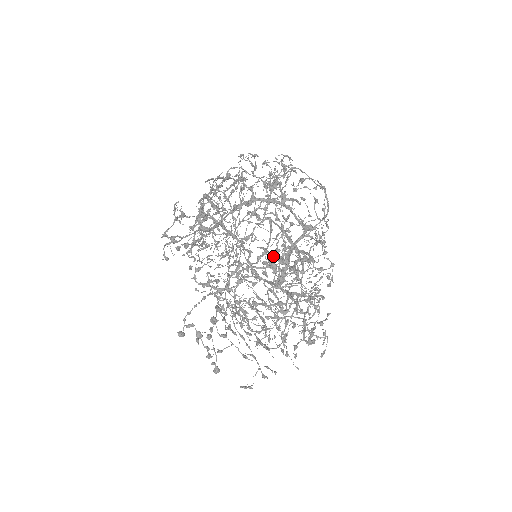
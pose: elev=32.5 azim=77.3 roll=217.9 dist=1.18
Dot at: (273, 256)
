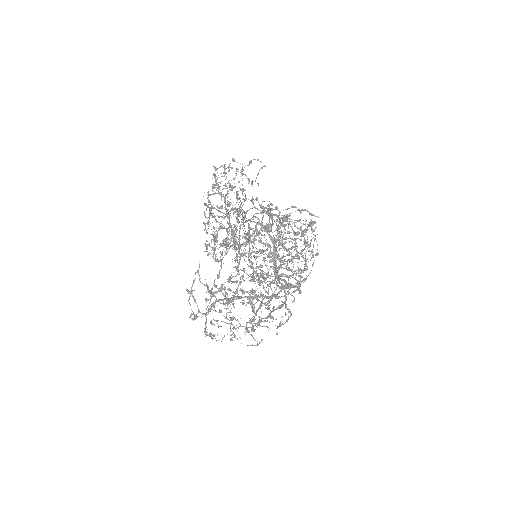
Dot at: occluded
